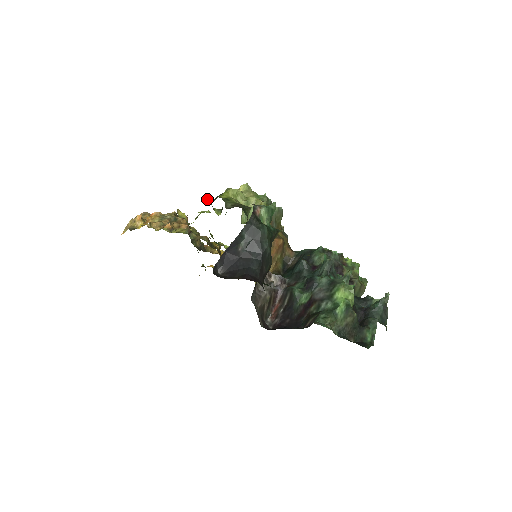
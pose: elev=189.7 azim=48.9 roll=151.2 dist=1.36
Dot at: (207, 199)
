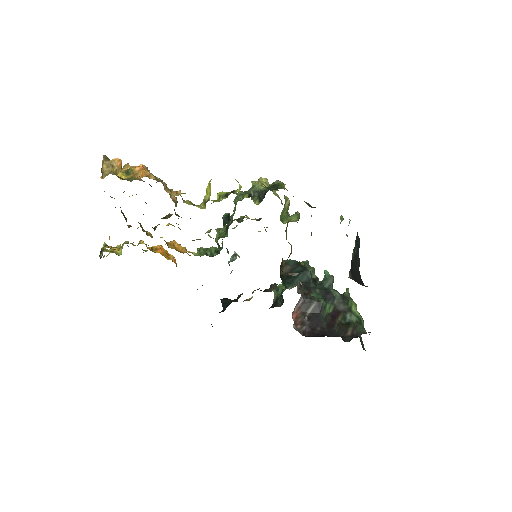
Dot at: occluded
